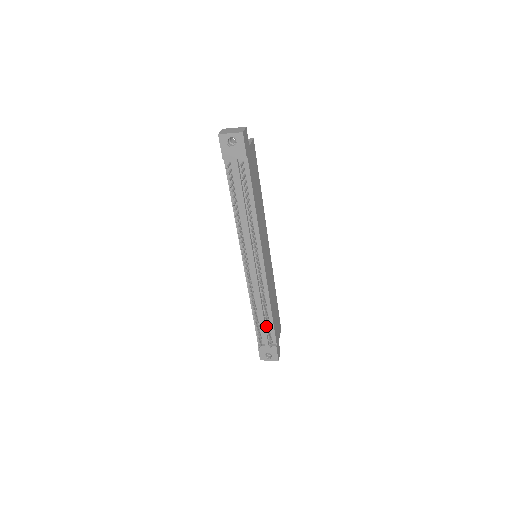
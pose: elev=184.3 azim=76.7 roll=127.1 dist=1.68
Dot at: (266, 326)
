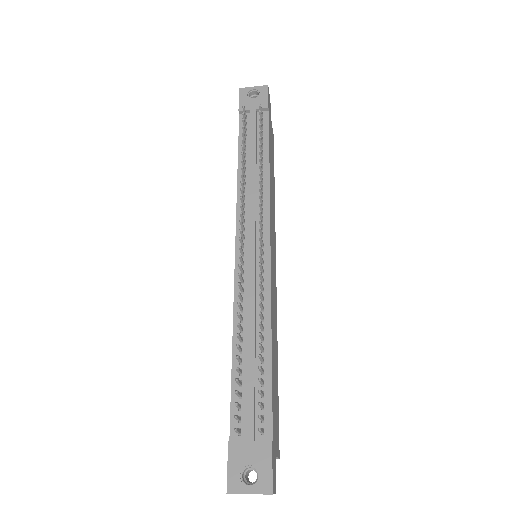
Dot at: (255, 385)
